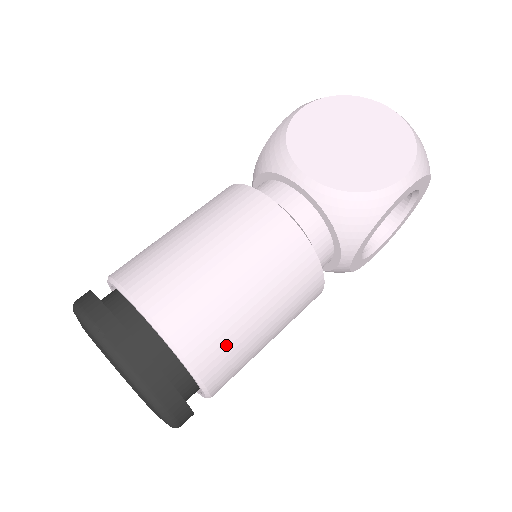
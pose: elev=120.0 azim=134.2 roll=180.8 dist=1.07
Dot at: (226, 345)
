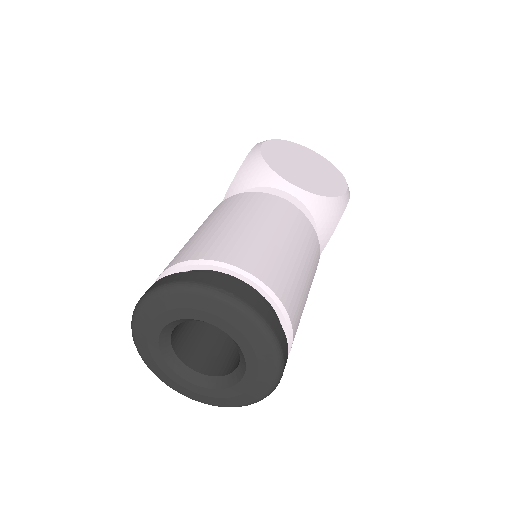
Dot at: (299, 305)
